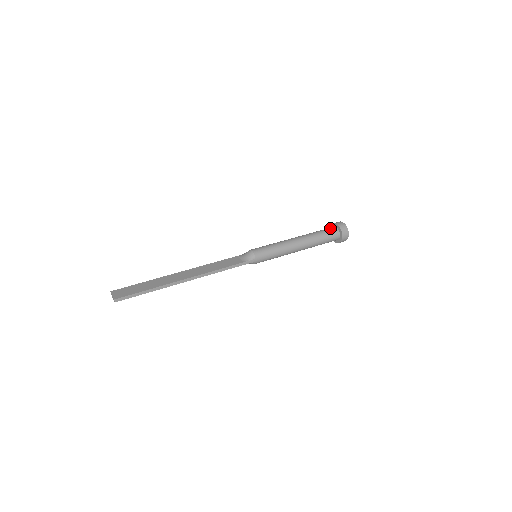
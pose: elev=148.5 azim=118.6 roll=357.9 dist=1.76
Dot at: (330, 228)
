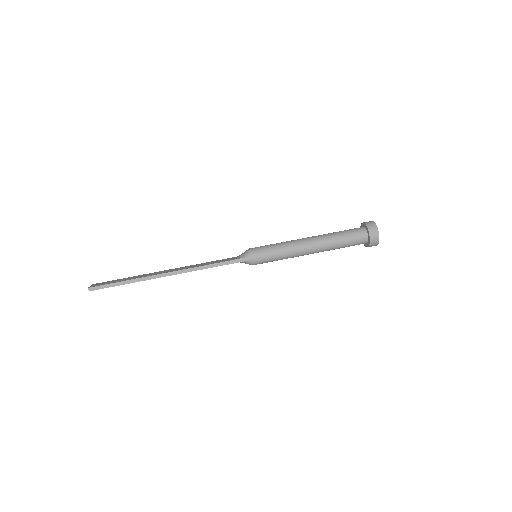
Dot at: (355, 228)
